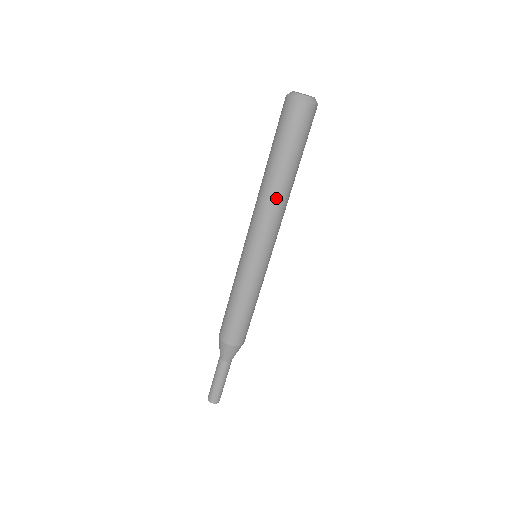
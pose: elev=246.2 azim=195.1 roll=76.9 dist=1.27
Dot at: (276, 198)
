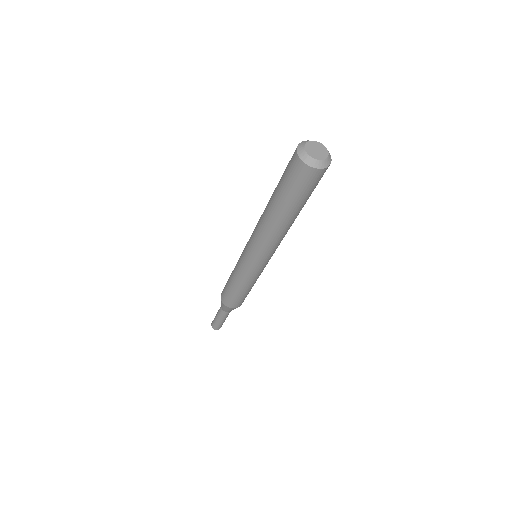
Dot at: (286, 231)
